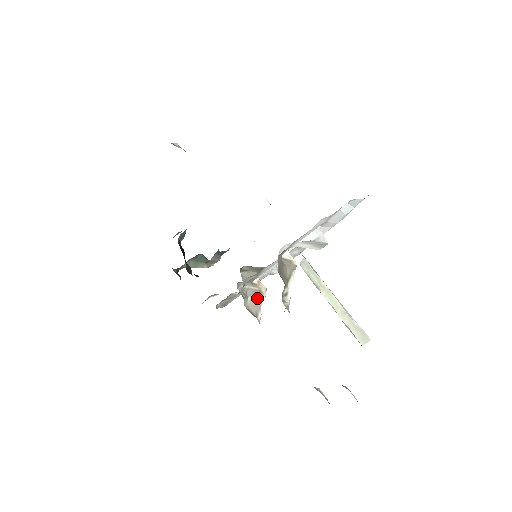
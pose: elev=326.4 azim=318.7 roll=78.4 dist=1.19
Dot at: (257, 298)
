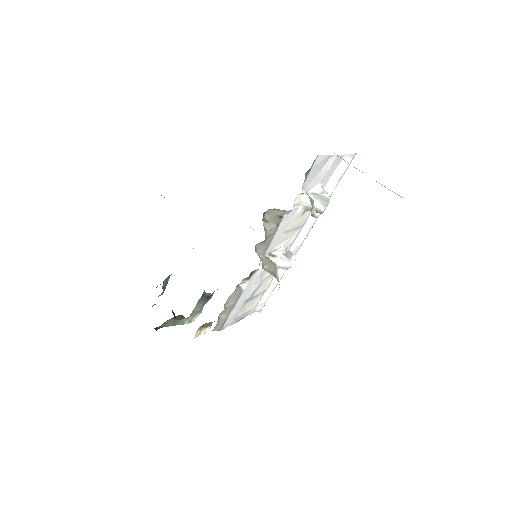
Dot at: (272, 268)
